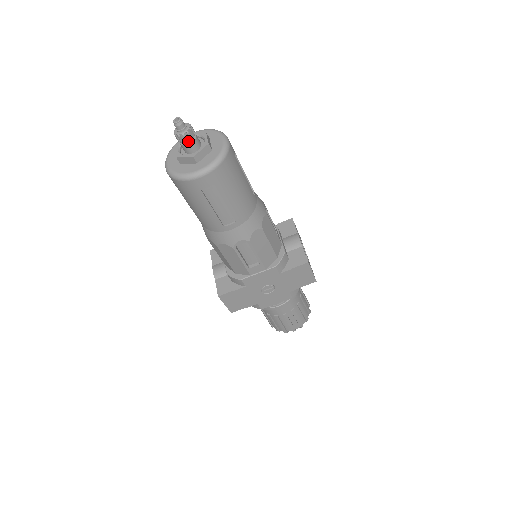
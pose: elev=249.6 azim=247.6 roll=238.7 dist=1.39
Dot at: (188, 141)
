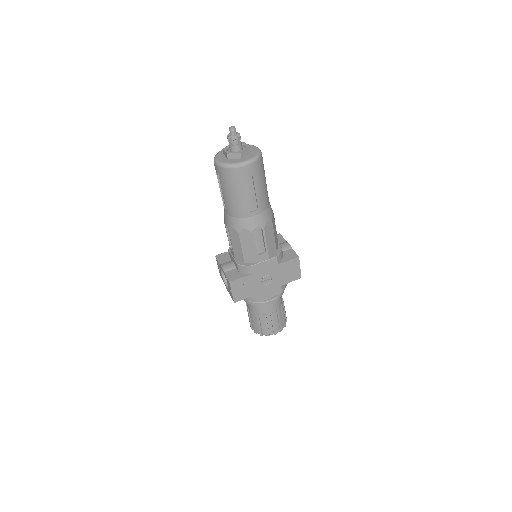
Dot at: (237, 143)
